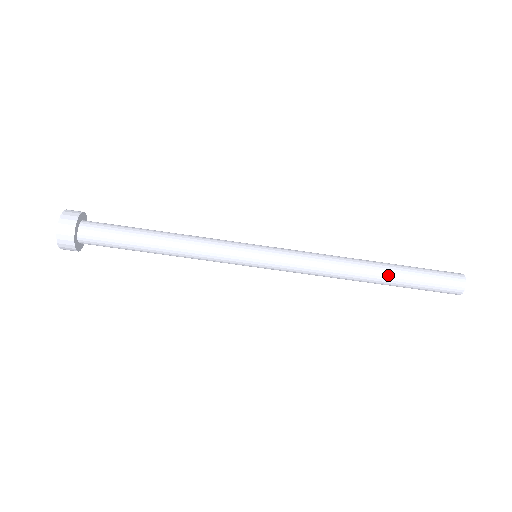
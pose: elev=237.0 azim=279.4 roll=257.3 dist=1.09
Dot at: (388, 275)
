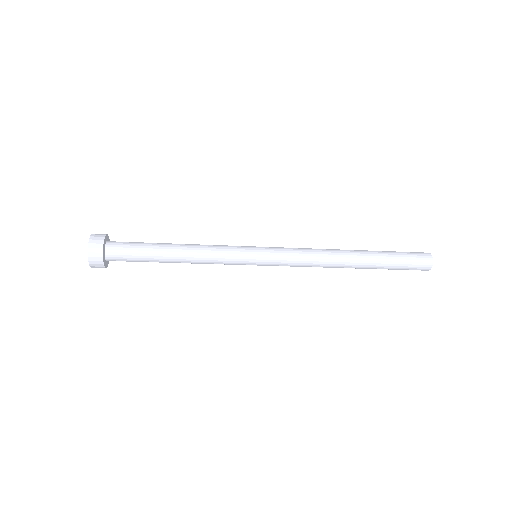
Dot at: (365, 268)
